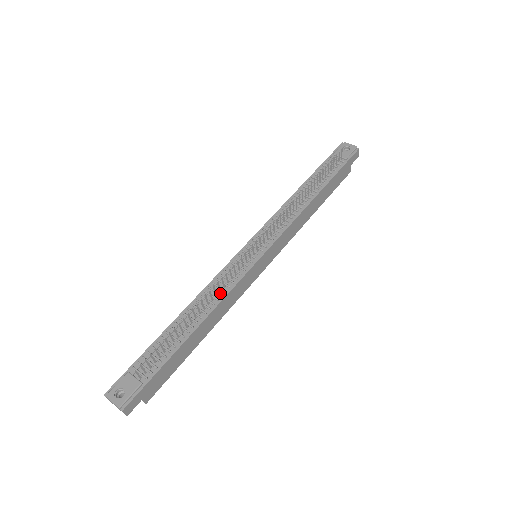
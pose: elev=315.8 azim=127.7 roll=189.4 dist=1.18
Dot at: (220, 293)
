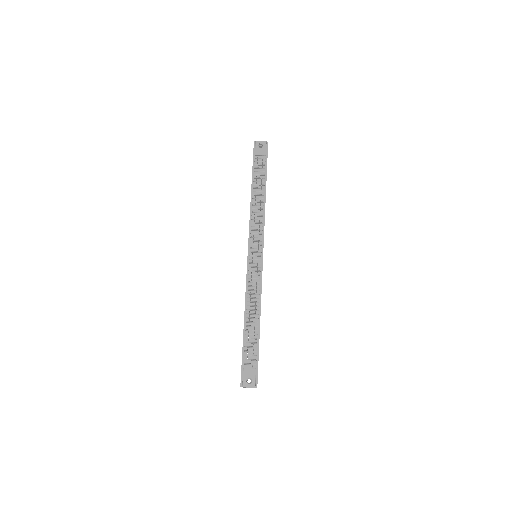
Dot at: (257, 294)
